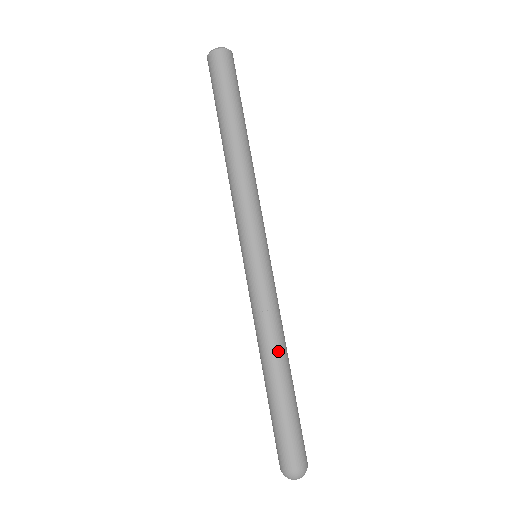
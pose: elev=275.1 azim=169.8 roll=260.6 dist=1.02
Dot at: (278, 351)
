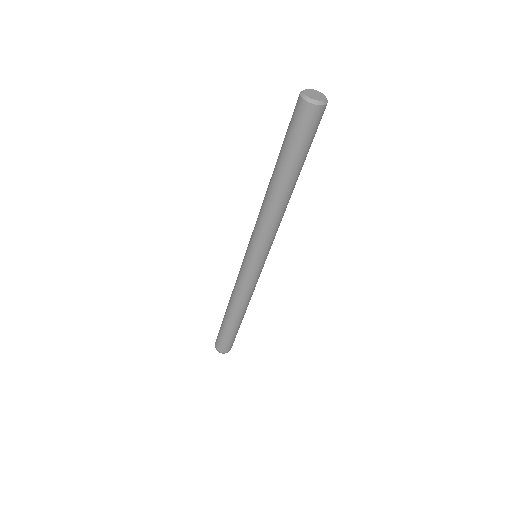
Dot at: (243, 310)
